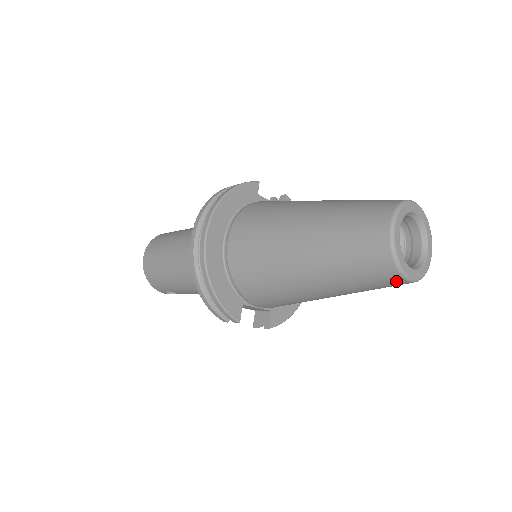
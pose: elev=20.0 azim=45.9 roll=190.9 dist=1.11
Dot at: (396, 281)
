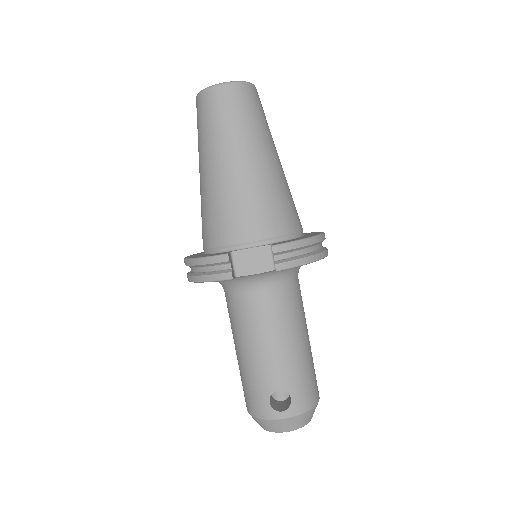
Dot at: (218, 93)
